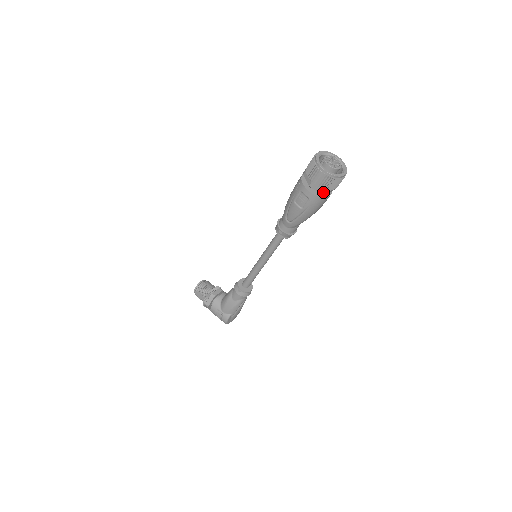
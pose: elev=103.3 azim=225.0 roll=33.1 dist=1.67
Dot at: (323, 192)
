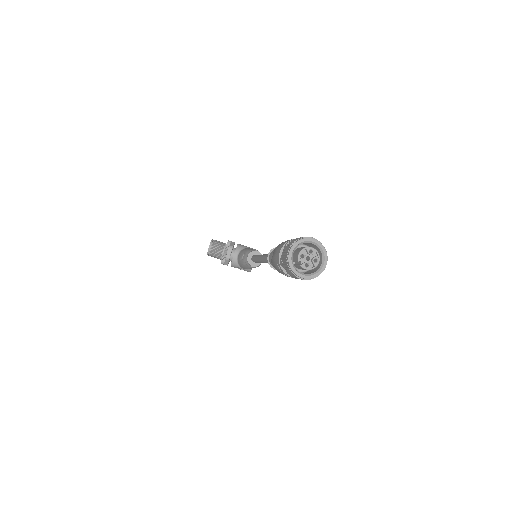
Dot at: occluded
